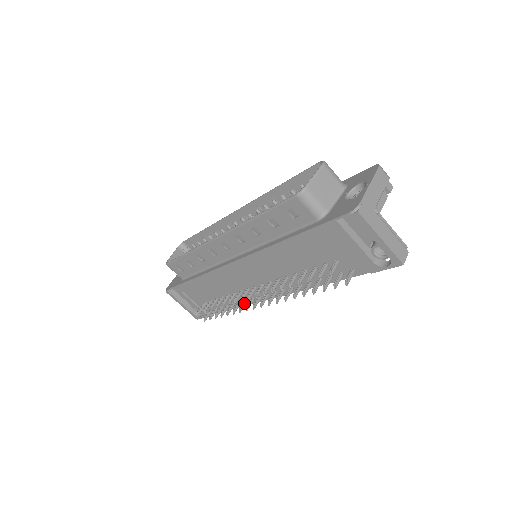
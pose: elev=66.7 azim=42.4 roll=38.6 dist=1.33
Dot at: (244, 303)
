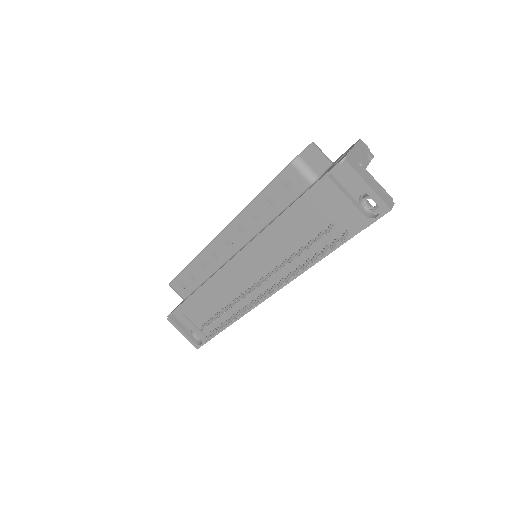
Dot at: (245, 307)
